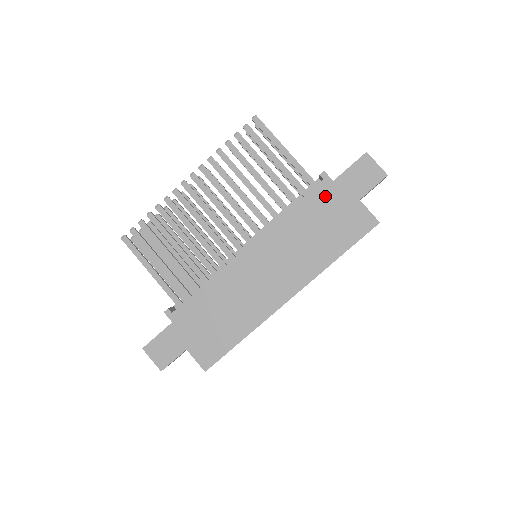
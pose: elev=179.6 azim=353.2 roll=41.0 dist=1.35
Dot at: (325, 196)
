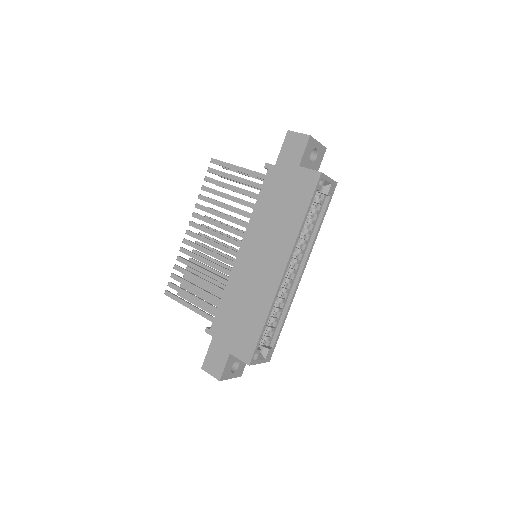
Dot at: (274, 179)
